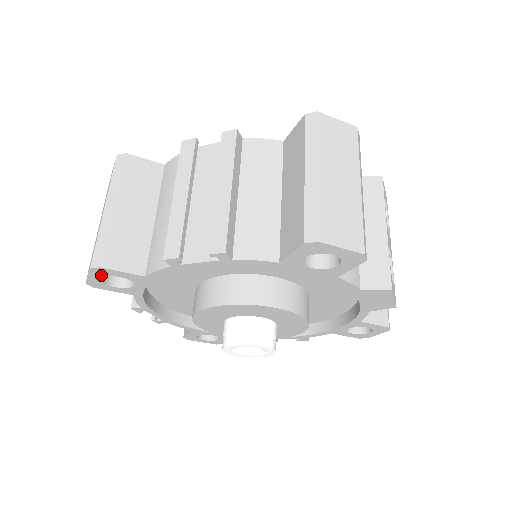
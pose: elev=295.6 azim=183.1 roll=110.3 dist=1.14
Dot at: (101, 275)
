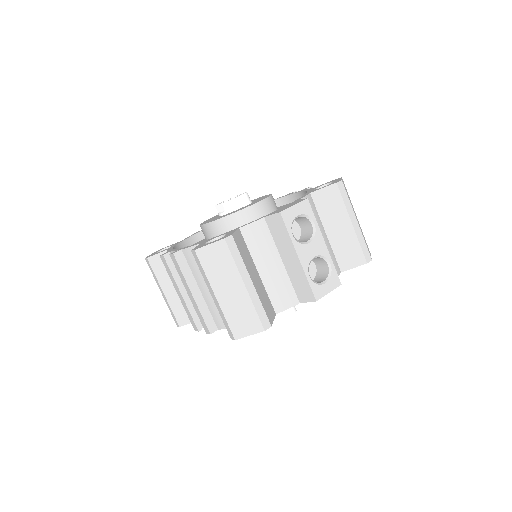
Dot at: occluded
